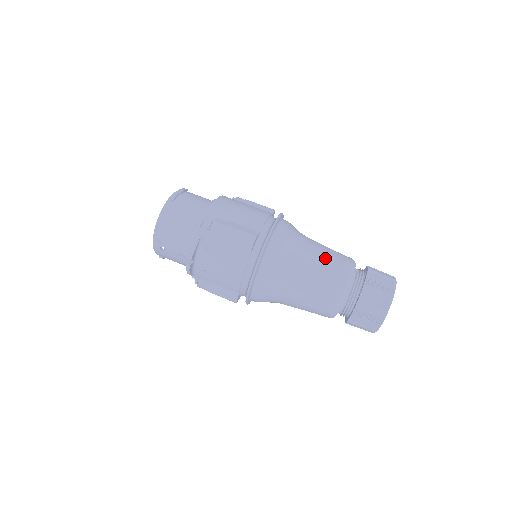
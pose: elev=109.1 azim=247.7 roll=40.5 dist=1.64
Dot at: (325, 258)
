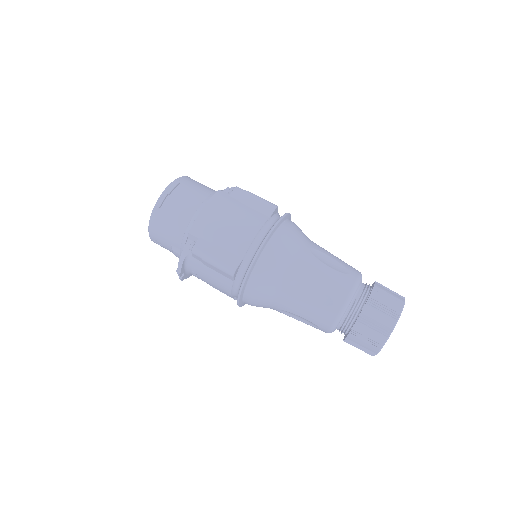
Dot at: (316, 287)
